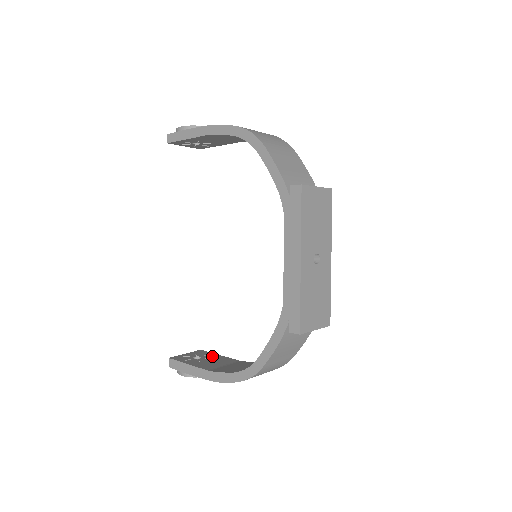
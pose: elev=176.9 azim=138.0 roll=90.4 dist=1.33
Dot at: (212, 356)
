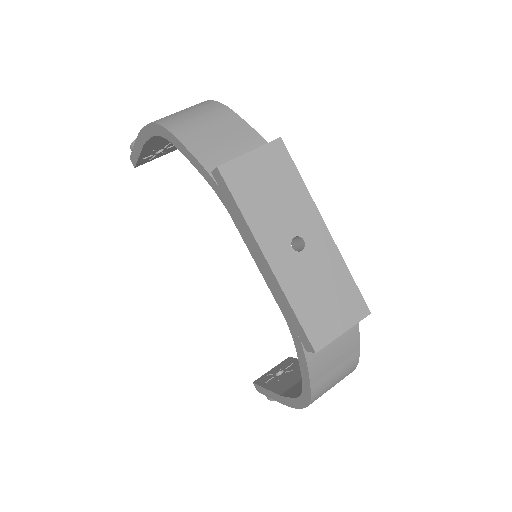
Dot at: (295, 365)
